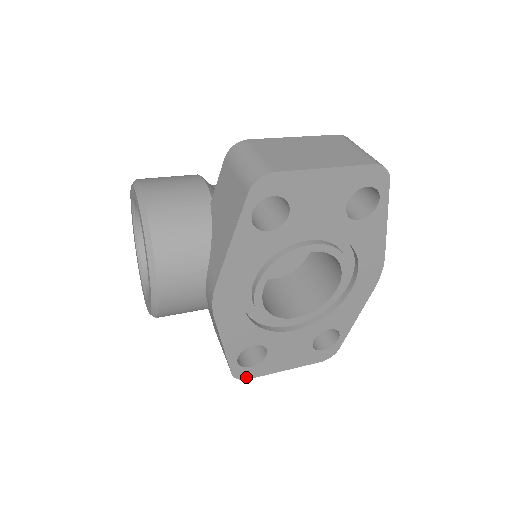
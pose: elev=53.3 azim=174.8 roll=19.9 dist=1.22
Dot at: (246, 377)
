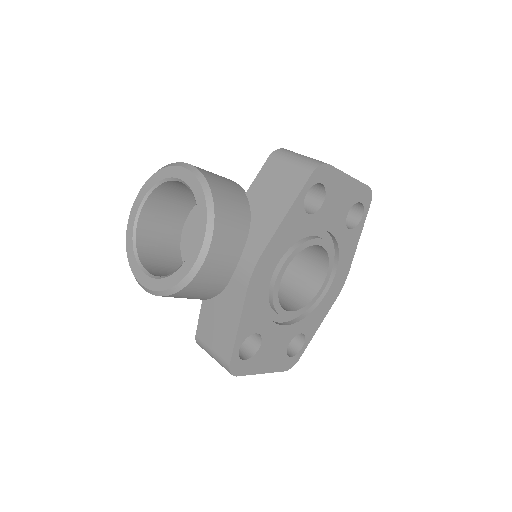
Dot at: (236, 373)
